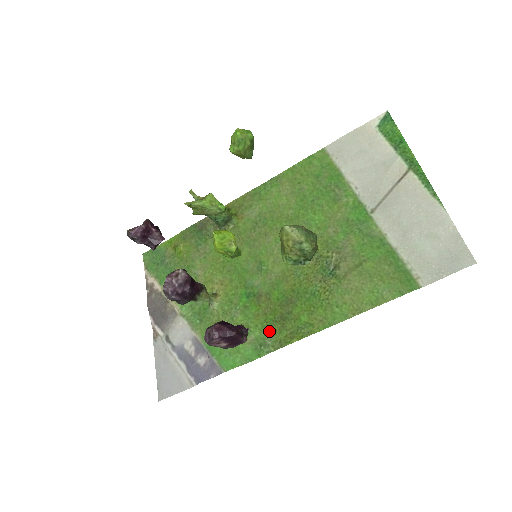
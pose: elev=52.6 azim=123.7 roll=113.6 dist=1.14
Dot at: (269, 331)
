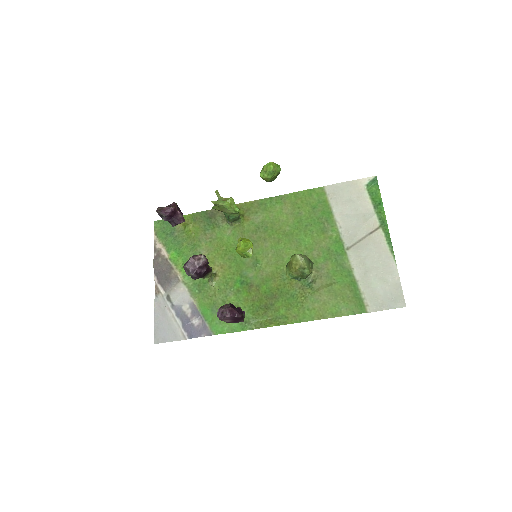
Dot at: (254, 314)
